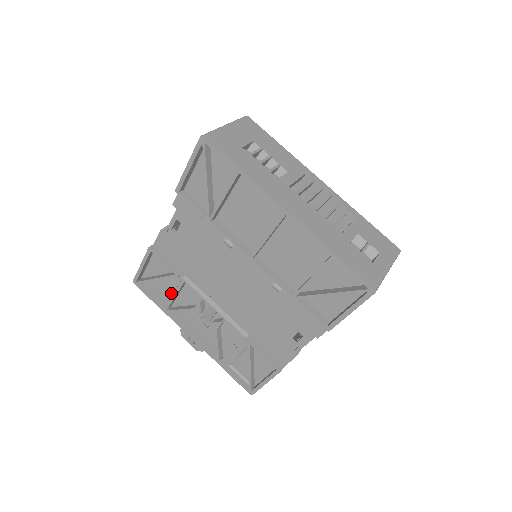
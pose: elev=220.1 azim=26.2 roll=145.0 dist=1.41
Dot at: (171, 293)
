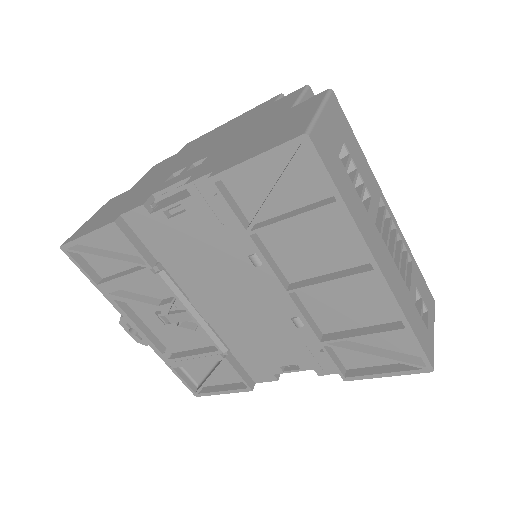
Dot at: (127, 280)
